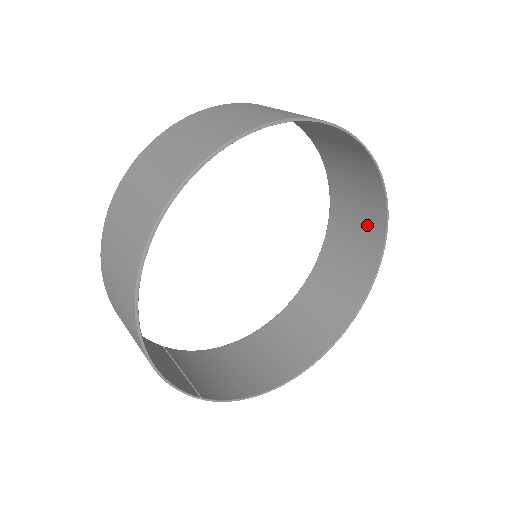
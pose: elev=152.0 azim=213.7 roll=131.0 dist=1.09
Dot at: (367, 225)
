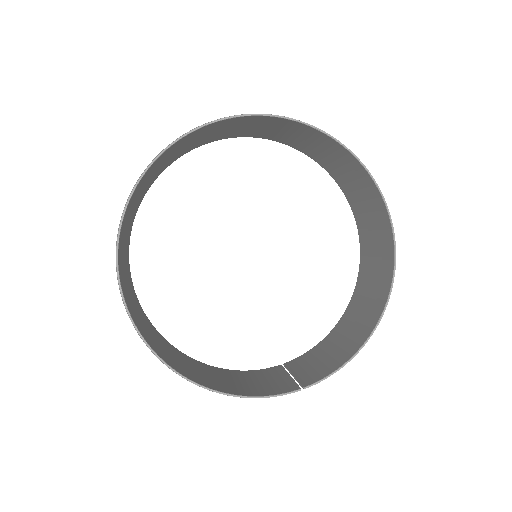
Dot at: (321, 143)
